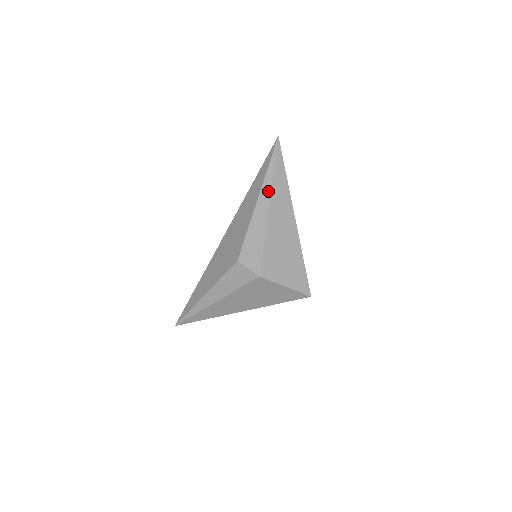
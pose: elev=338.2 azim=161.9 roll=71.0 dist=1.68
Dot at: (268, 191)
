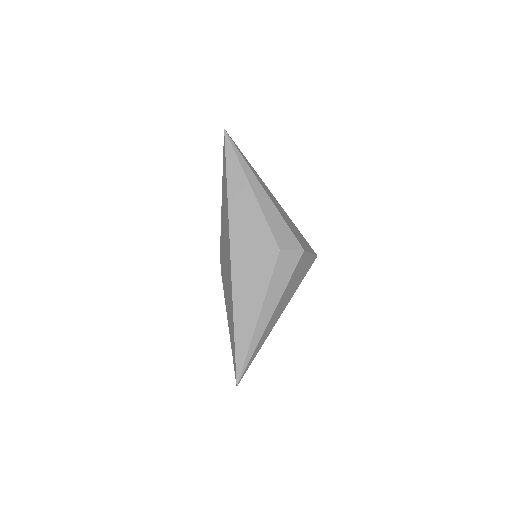
Dot at: (254, 177)
